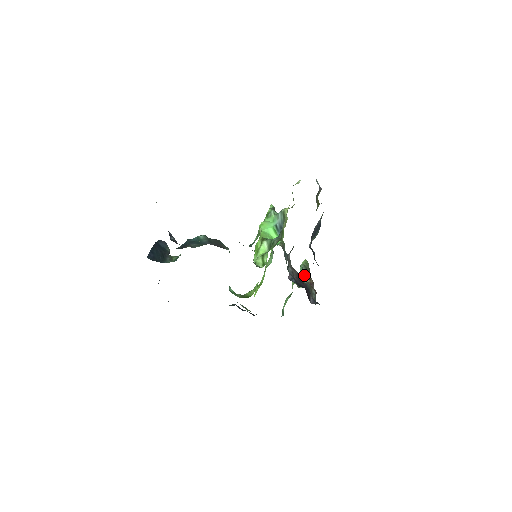
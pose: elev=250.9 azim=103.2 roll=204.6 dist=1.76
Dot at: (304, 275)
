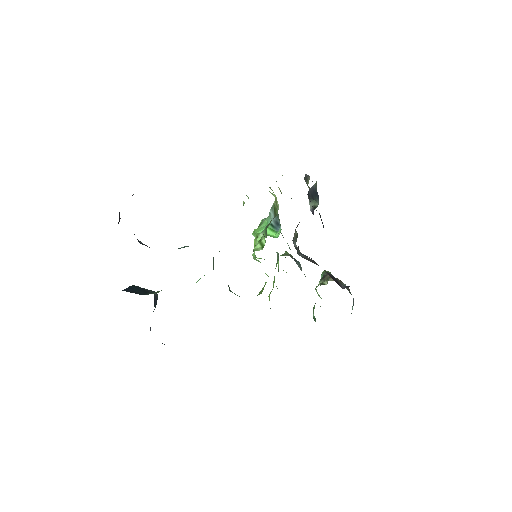
Dot at: (327, 276)
